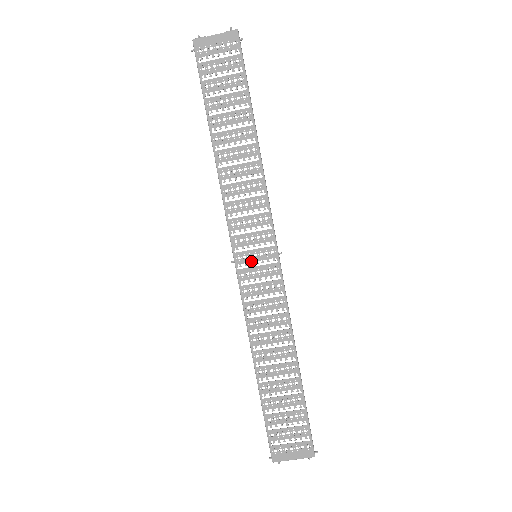
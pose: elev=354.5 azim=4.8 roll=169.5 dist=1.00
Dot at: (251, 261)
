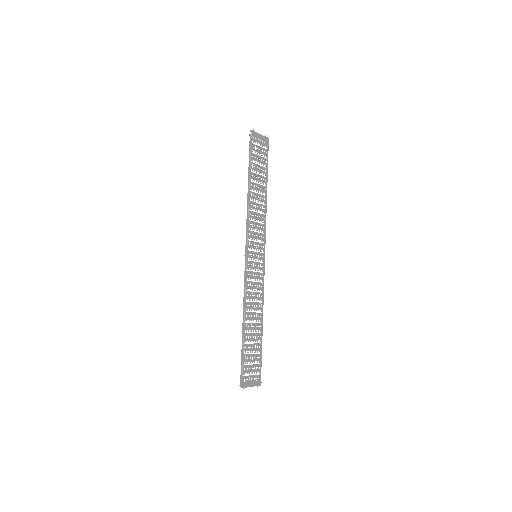
Dot at: (254, 258)
